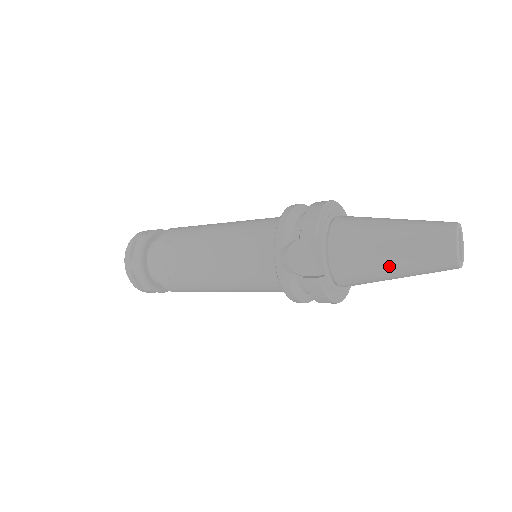
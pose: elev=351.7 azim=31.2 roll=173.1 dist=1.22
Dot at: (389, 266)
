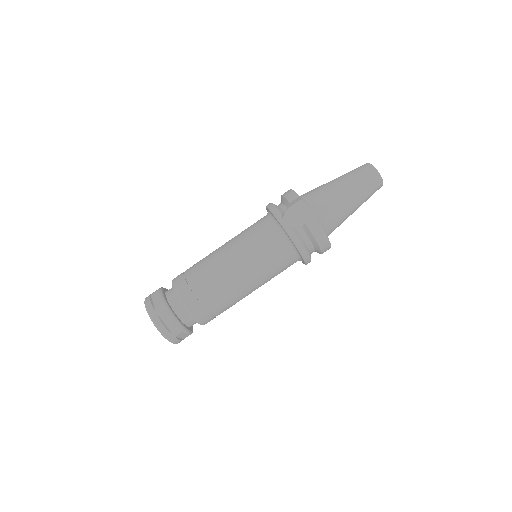
Dot at: (348, 196)
